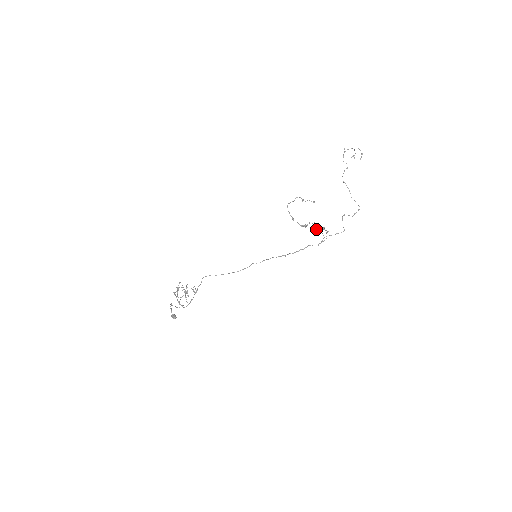
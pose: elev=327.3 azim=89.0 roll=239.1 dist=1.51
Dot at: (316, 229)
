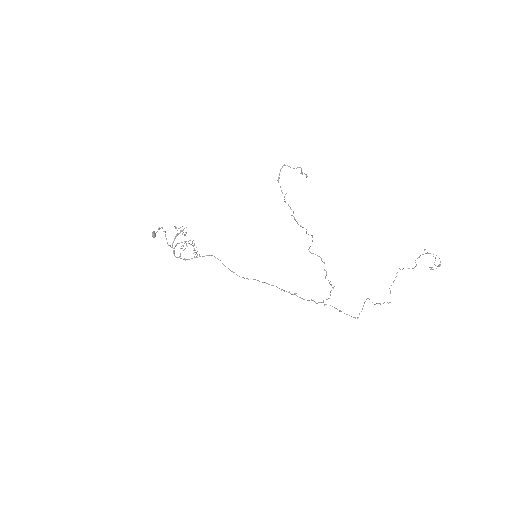
Dot at: (313, 253)
